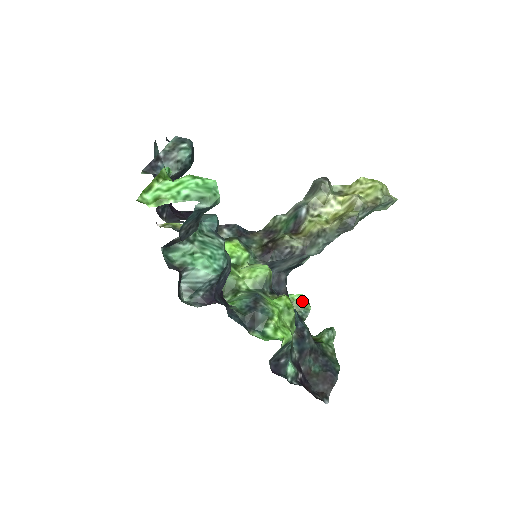
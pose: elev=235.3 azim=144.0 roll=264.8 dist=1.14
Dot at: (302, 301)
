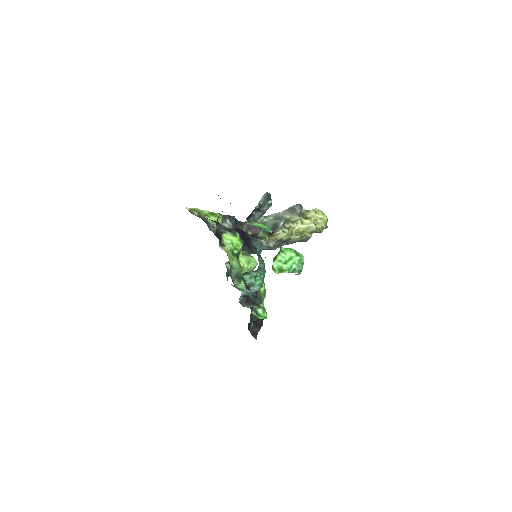
Dot at: occluded
